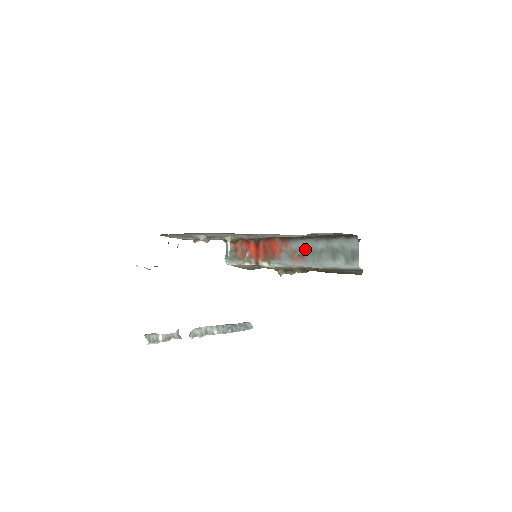
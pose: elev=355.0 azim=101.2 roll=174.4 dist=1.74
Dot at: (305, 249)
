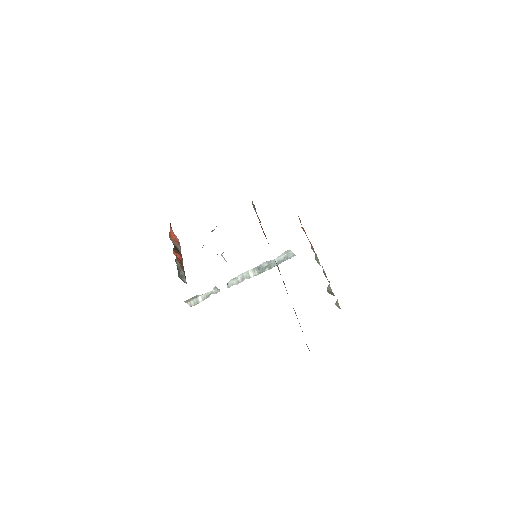
Dot at: occluded
